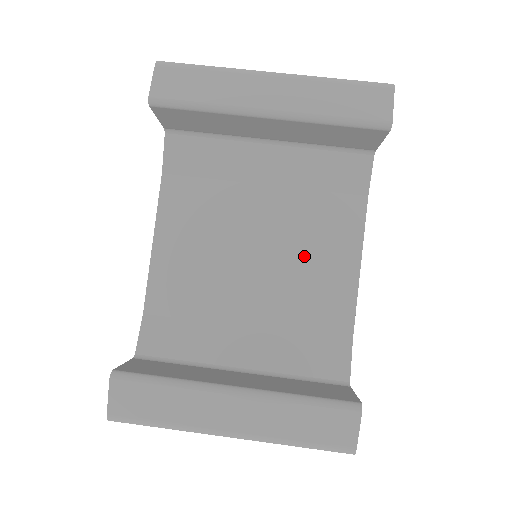
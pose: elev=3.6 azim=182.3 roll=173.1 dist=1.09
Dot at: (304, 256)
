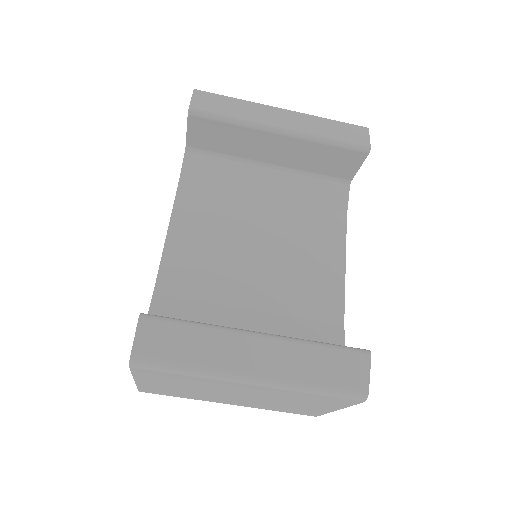
Dot at: (299, 254)
